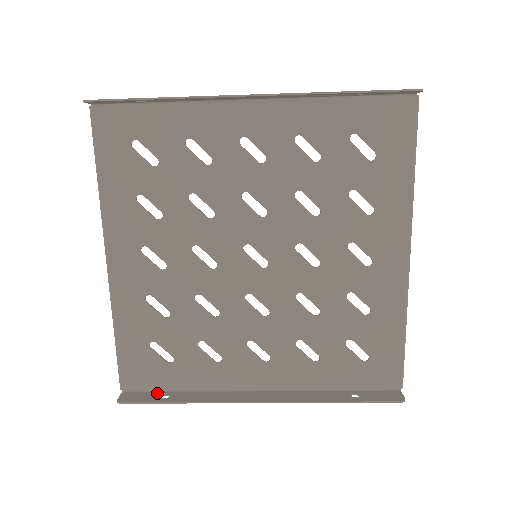
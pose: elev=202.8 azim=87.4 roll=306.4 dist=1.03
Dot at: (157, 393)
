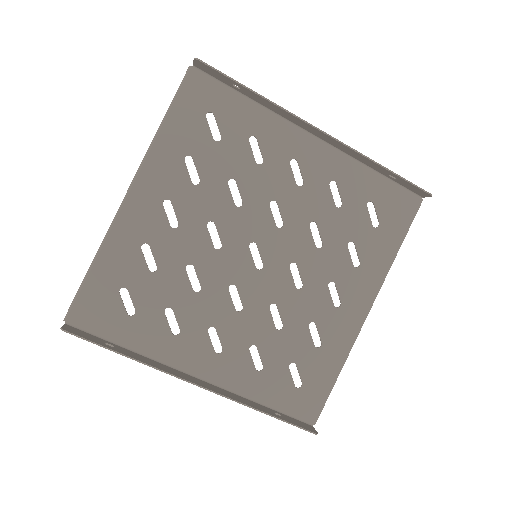
Dot at: (101, 339)
